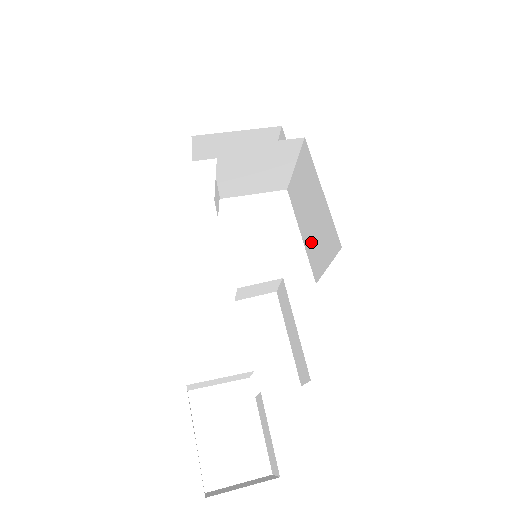
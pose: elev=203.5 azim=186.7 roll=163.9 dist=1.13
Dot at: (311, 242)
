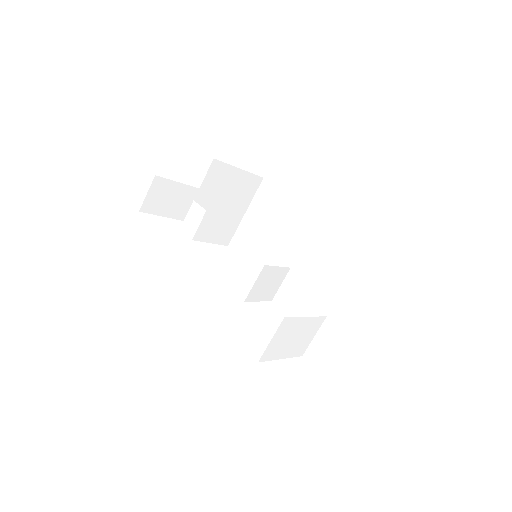
Dot at: (282, 264)
